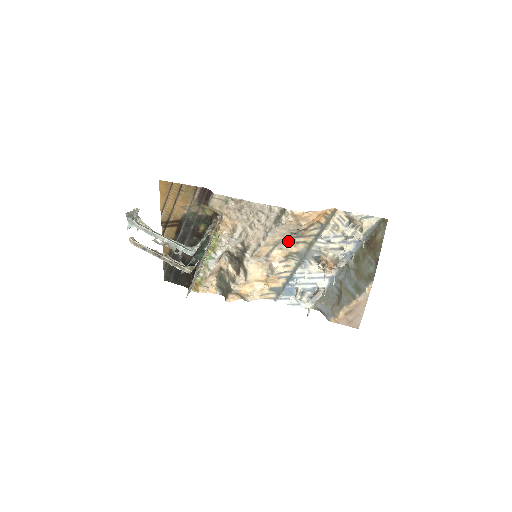
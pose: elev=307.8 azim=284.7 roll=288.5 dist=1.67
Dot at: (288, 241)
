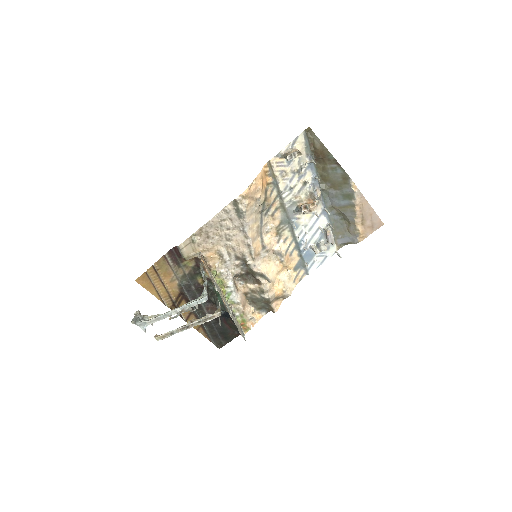
Dot at: (265, 221)
